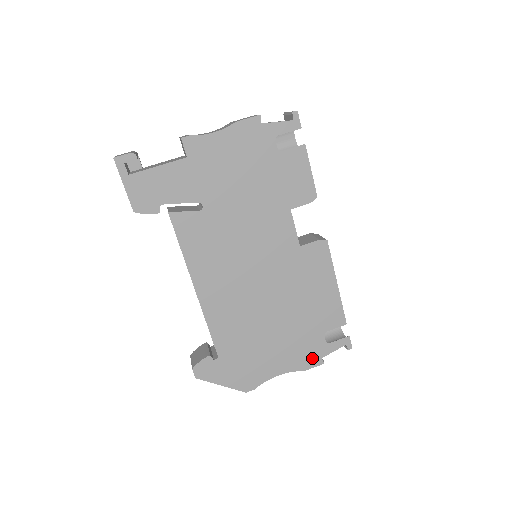
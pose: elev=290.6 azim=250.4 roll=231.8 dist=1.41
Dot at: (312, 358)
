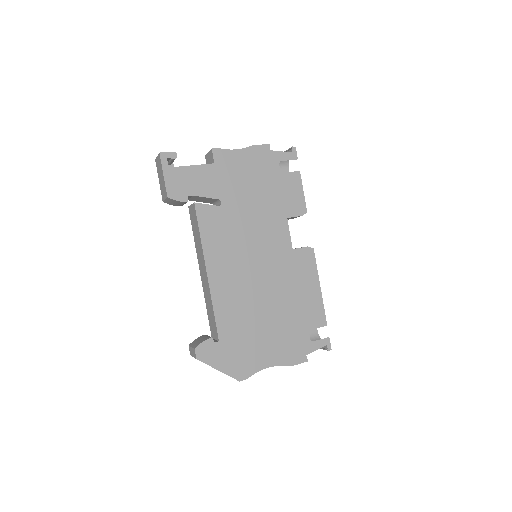
Dot at: (298, 354)
